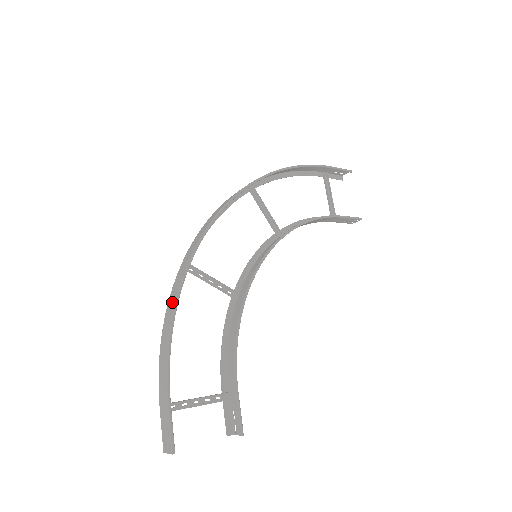
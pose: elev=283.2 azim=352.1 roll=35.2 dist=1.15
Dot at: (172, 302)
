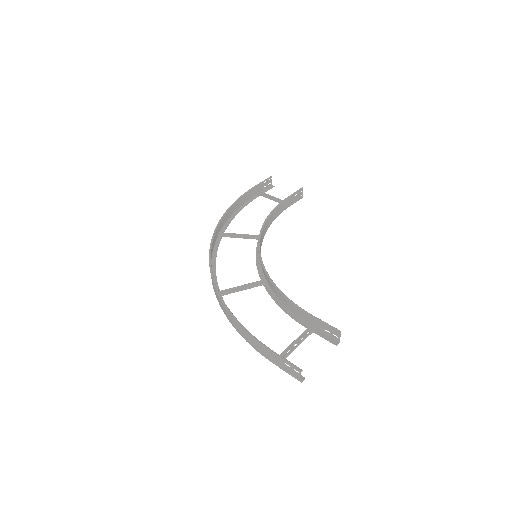
Dot at: (225, 312)
